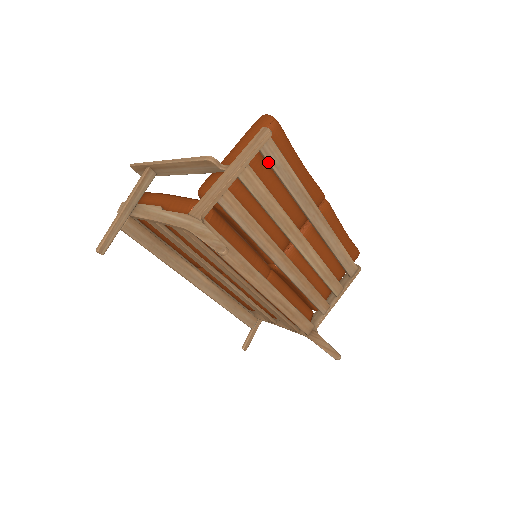
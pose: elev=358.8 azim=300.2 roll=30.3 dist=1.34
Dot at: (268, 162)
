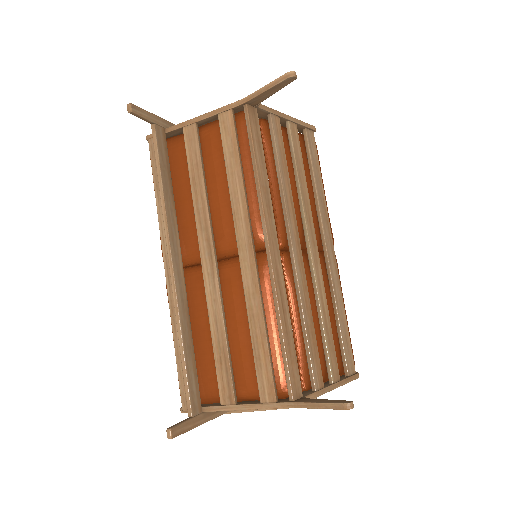
Dot at: (308, 146)
